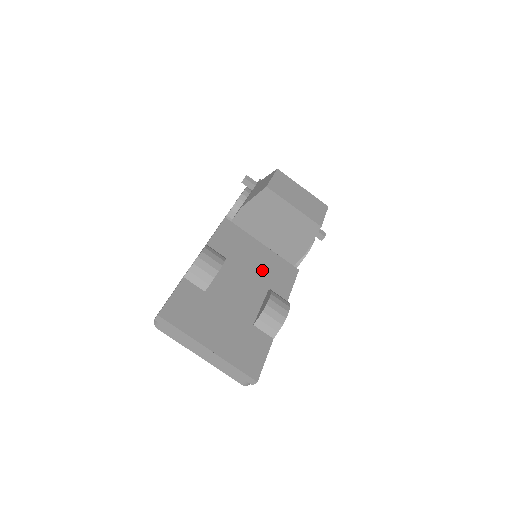
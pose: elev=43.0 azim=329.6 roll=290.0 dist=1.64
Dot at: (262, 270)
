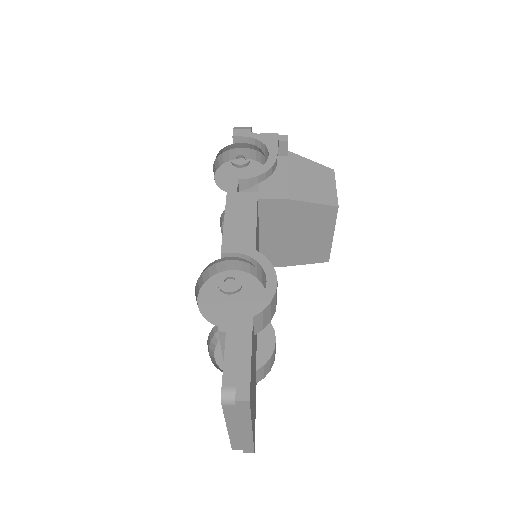
Dot at: occluded
